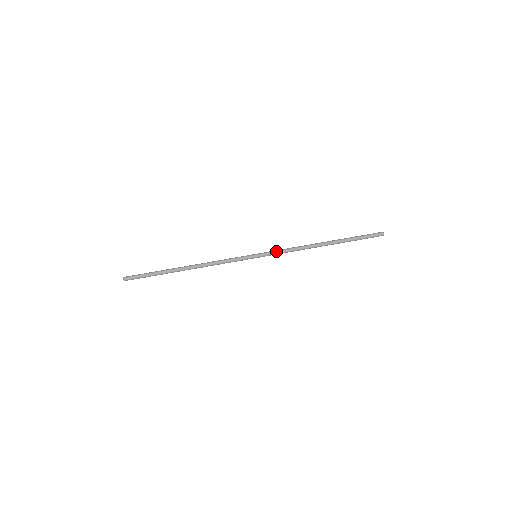
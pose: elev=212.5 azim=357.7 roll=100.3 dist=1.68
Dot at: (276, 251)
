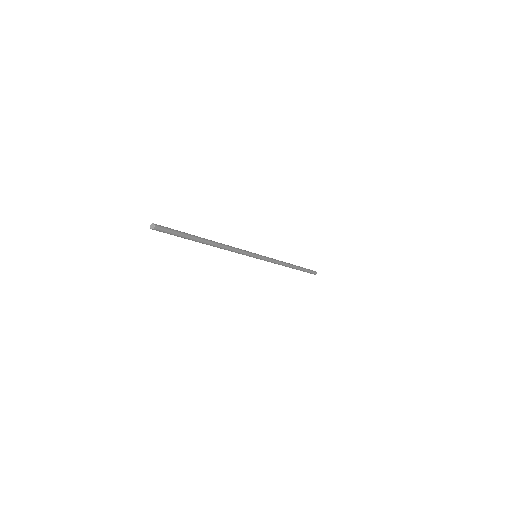
Dot at: (268, 257)
